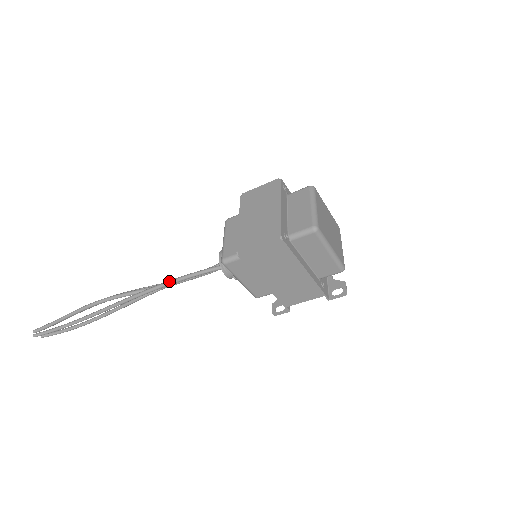
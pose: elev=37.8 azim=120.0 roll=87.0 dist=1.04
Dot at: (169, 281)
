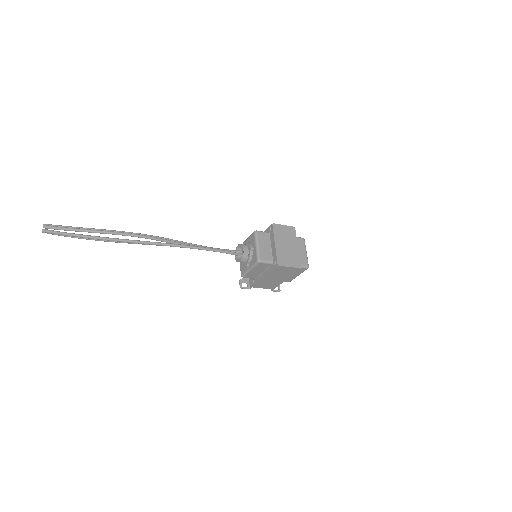
Dot at: (203, 248)
